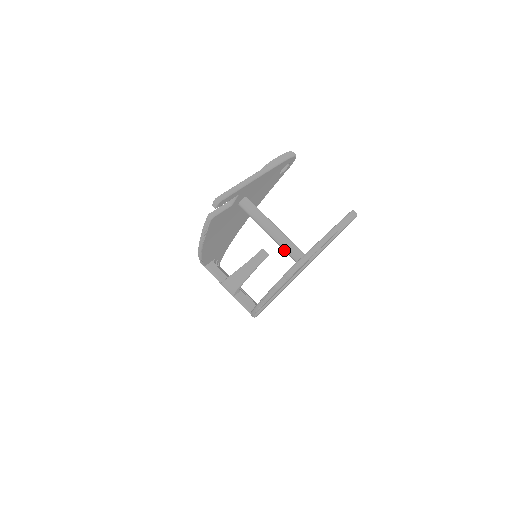
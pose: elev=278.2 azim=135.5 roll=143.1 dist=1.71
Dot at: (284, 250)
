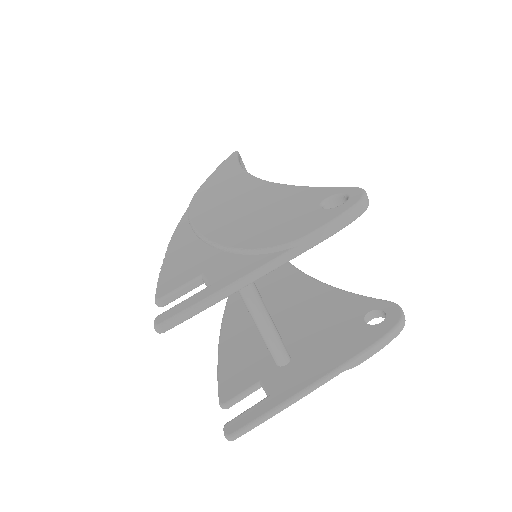
Dot at: occluded
